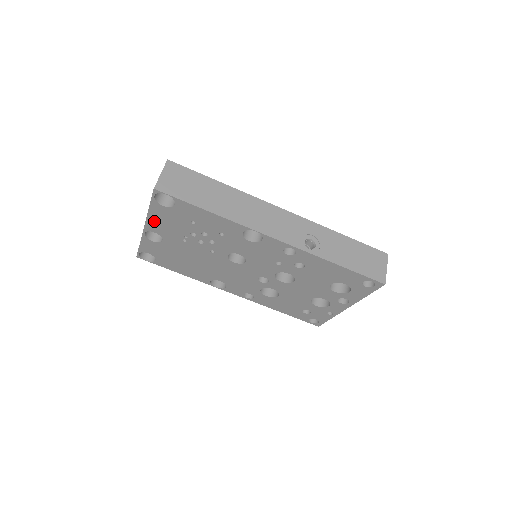
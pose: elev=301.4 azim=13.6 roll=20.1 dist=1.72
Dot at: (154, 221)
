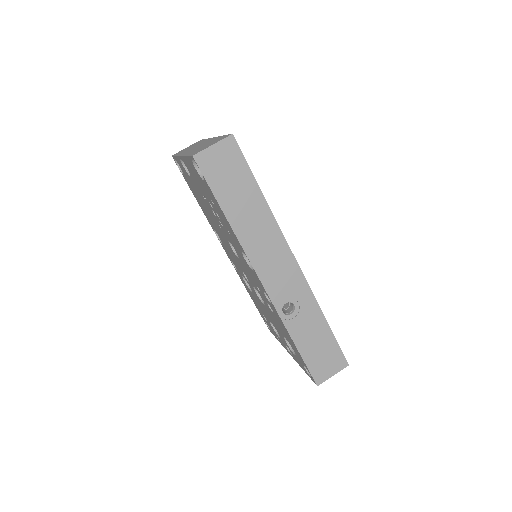
Dot at: (188, 164)
